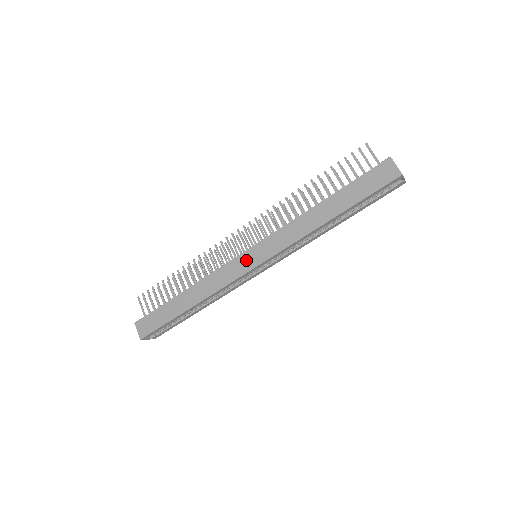
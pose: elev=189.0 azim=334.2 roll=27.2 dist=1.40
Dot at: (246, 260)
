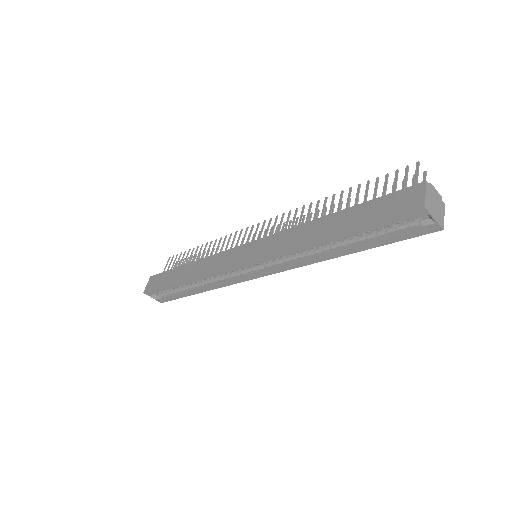
Dot at: (240, 253)
